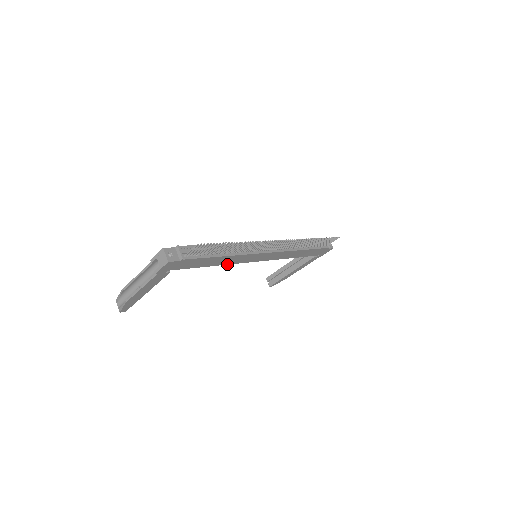
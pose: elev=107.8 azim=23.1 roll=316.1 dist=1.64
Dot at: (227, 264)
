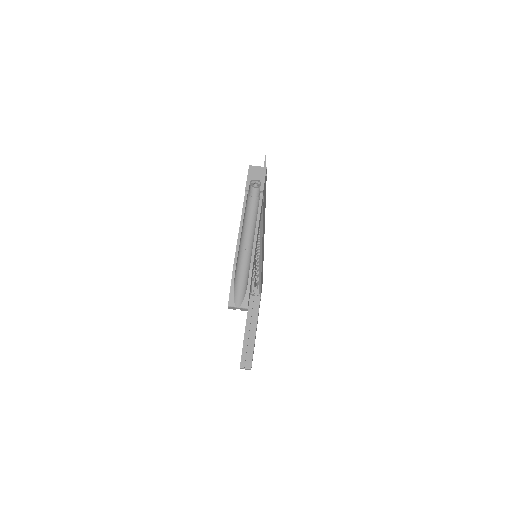
Dot at: (262, 237)
